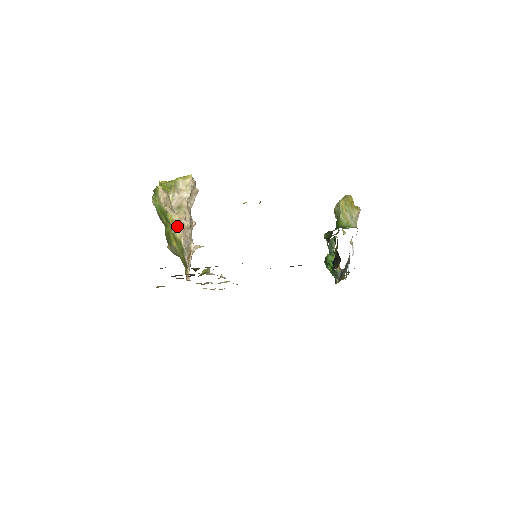
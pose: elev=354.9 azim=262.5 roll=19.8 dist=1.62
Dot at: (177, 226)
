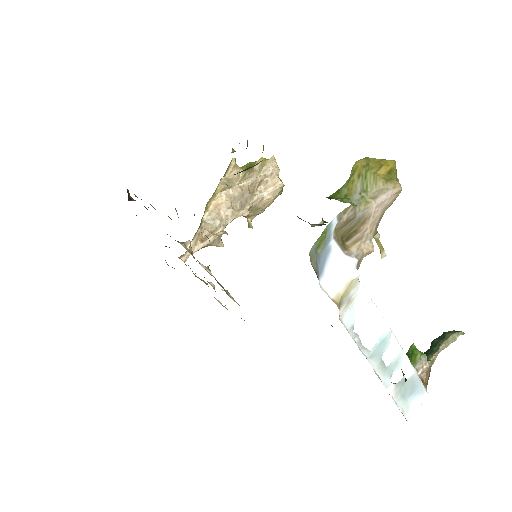
Dot at: (213, 197)
